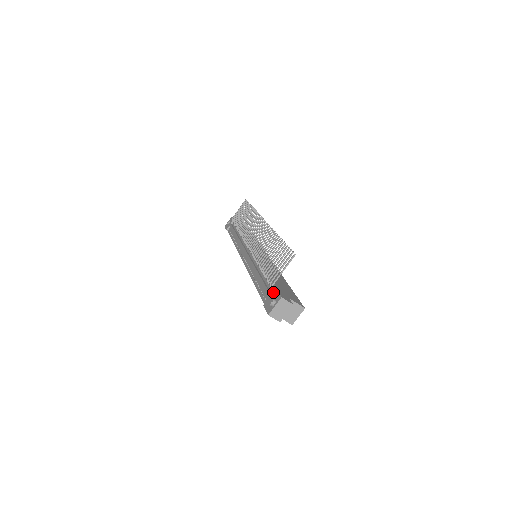
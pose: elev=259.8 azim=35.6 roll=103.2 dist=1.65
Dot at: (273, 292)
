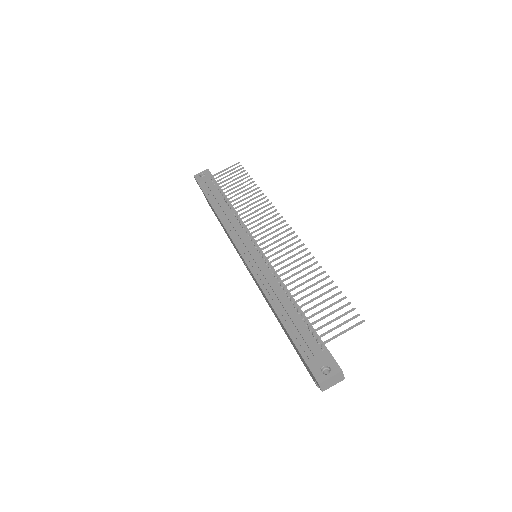
Dot at: (323, 352)
